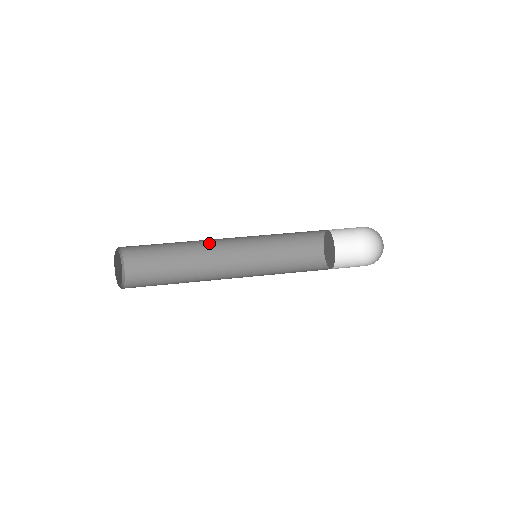
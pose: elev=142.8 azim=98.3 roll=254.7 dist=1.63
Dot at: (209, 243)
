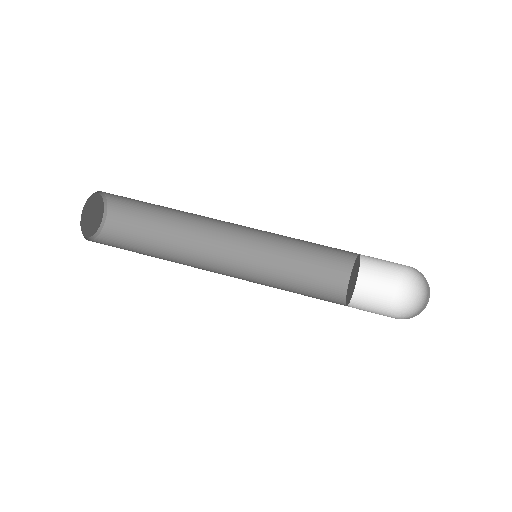
Dot at: occluded
